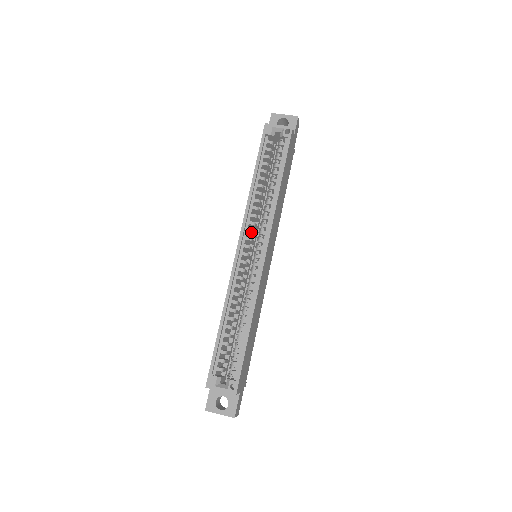
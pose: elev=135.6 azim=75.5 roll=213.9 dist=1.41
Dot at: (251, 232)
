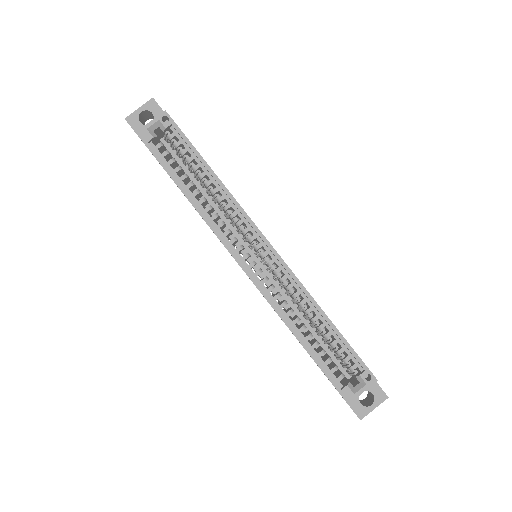
Dot at: (235, 241)
